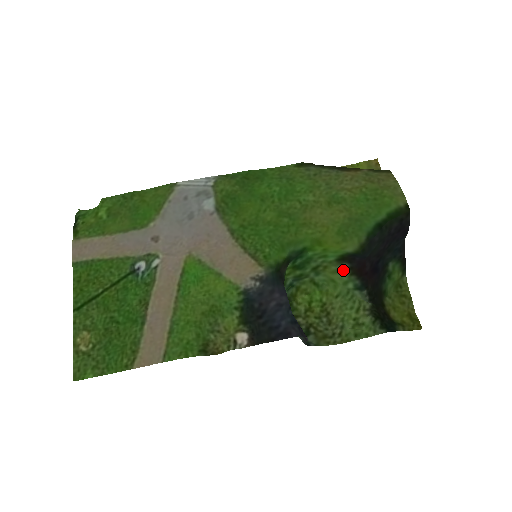
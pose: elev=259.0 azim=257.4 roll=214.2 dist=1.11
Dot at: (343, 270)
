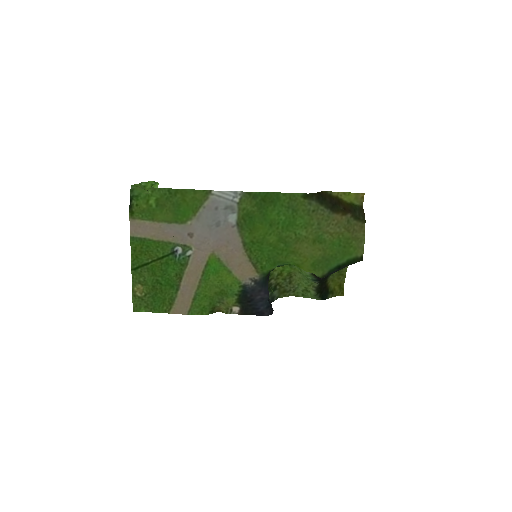
Dot at: occluded
